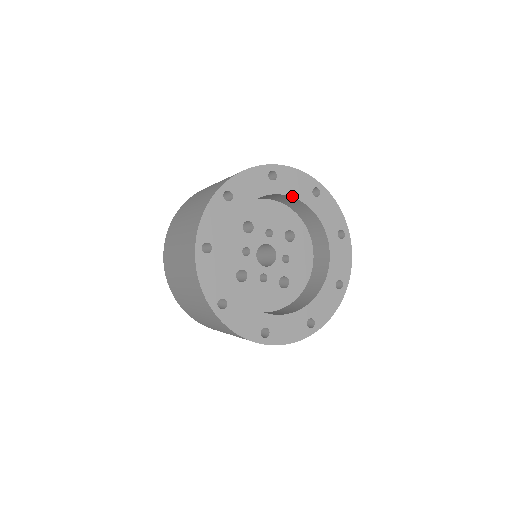
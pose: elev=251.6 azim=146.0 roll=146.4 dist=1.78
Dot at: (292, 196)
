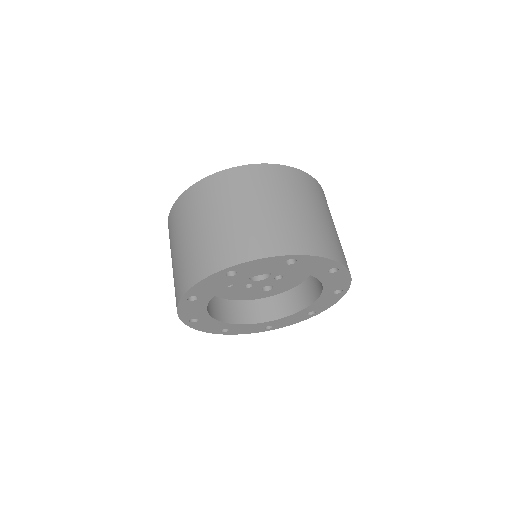
Dot at: occluded
